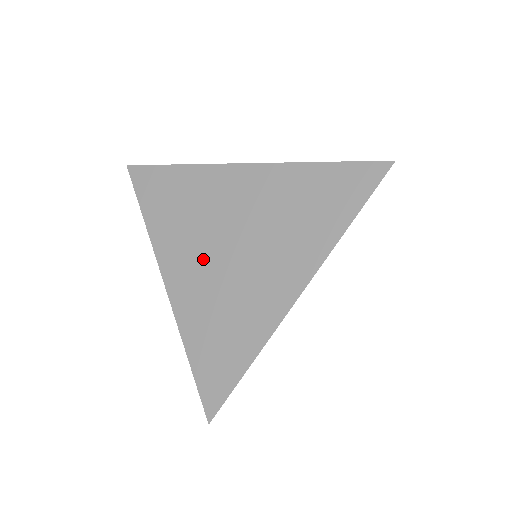
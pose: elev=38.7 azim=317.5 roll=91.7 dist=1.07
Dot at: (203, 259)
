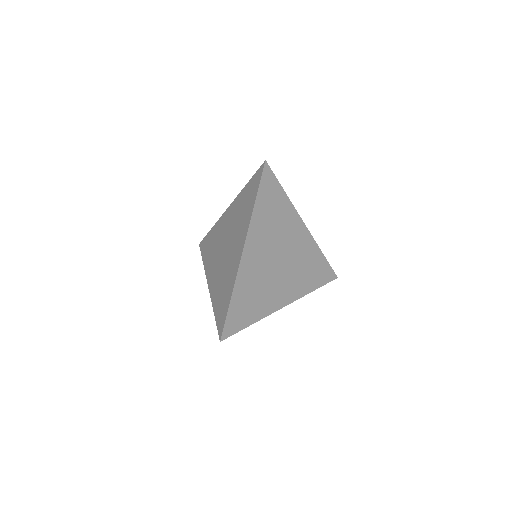
Dot at: (218, 263)
